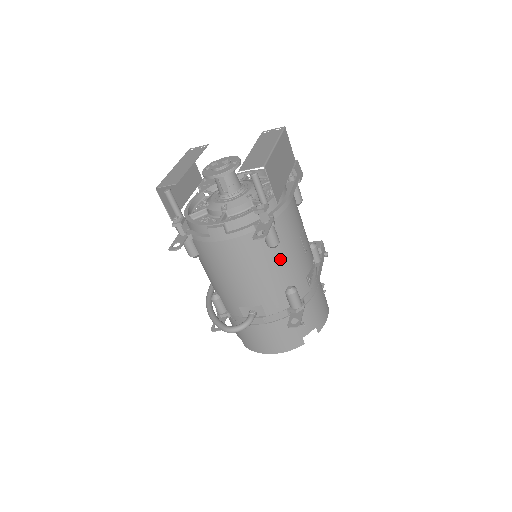
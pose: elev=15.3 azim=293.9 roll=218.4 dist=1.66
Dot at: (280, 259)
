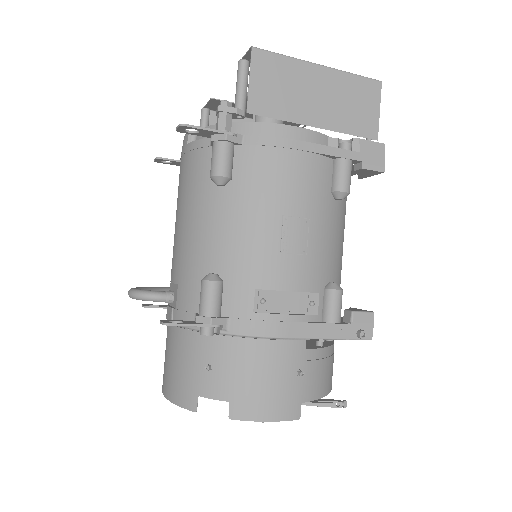
Dot at: (223, 216)
